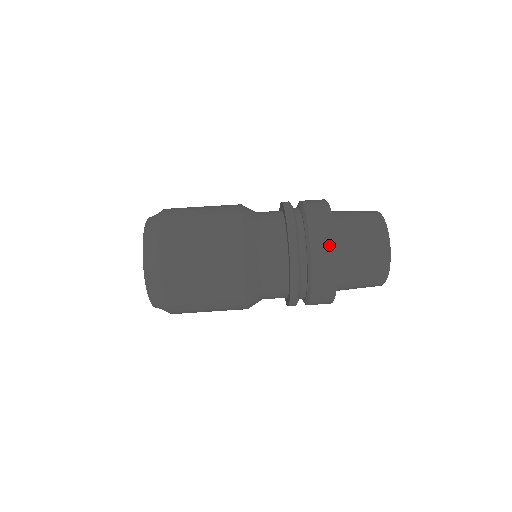
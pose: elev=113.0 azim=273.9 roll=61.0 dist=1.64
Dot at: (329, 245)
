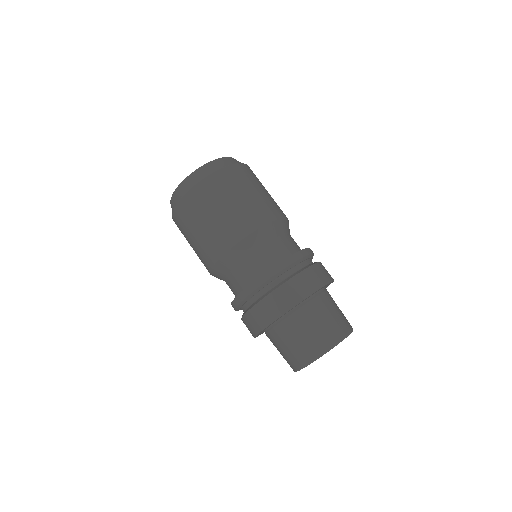
Dot at: (294, 298)
